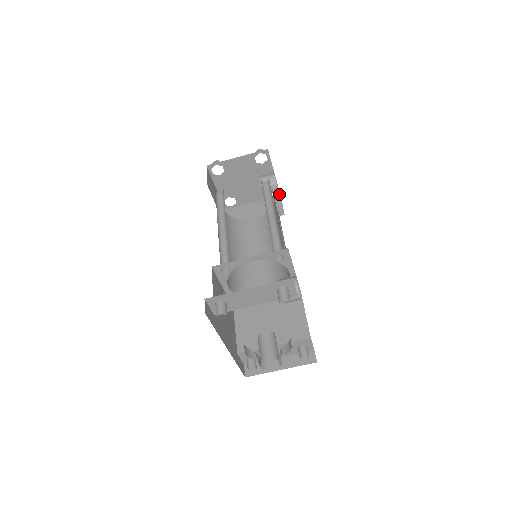
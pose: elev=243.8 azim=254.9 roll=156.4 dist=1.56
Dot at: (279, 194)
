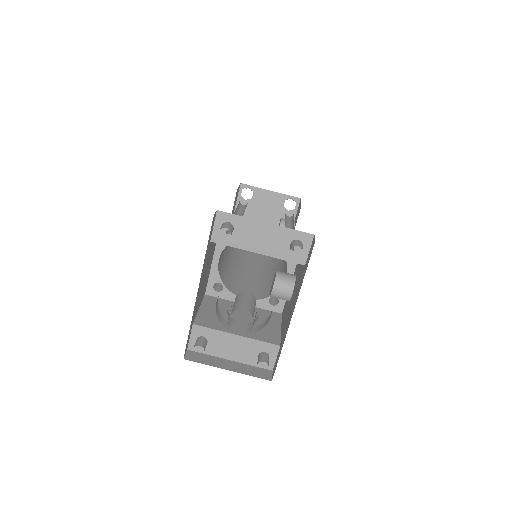
Dot at: occluded
